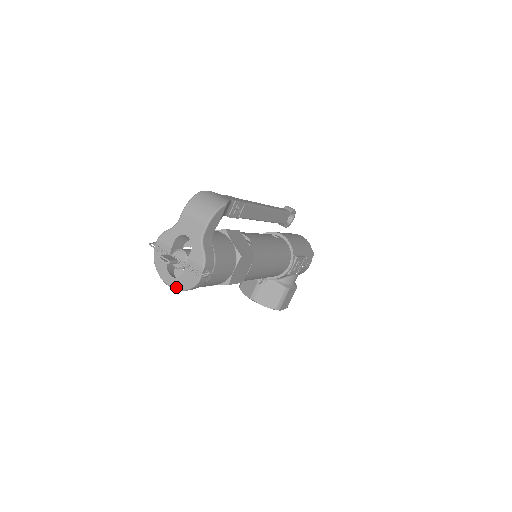
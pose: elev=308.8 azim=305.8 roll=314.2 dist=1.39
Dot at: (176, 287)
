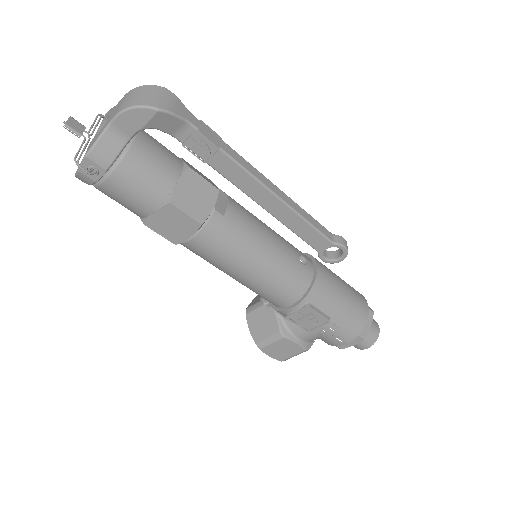
Dot at: occluded
